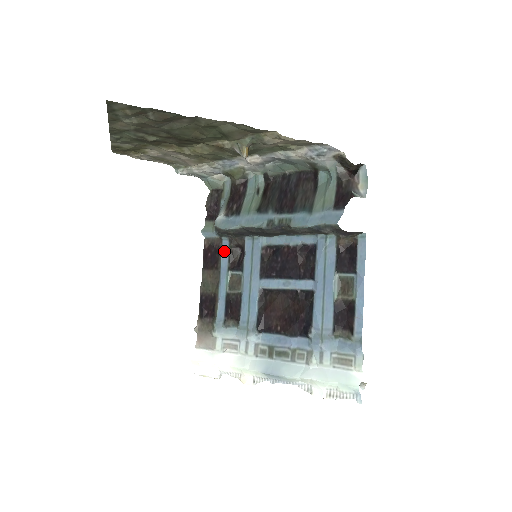
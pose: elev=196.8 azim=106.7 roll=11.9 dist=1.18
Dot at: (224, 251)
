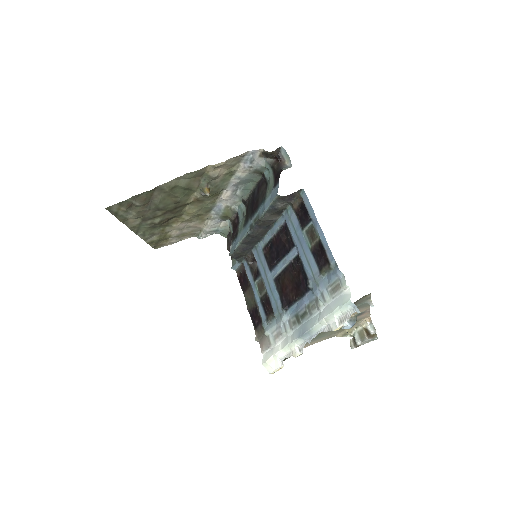
Dot at: (247, 270)
